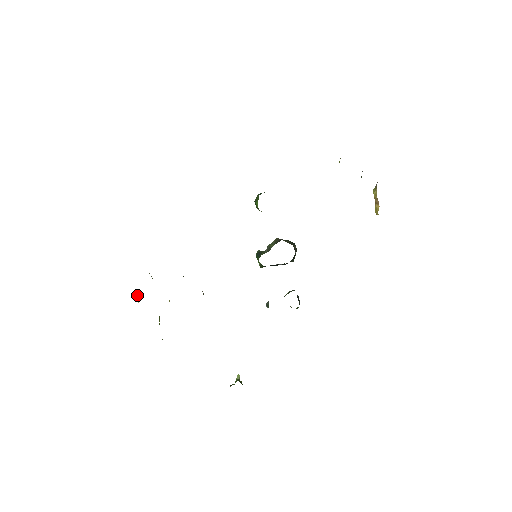
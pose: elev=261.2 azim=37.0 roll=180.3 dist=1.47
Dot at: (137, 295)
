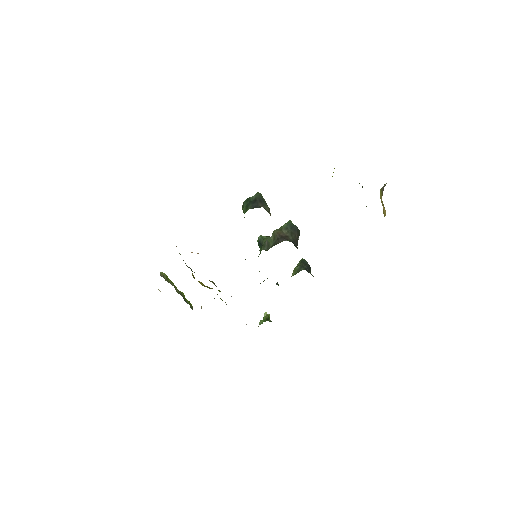
Dot at: occluded
